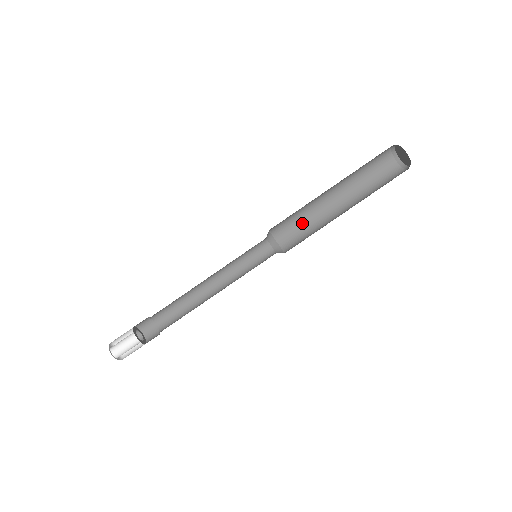
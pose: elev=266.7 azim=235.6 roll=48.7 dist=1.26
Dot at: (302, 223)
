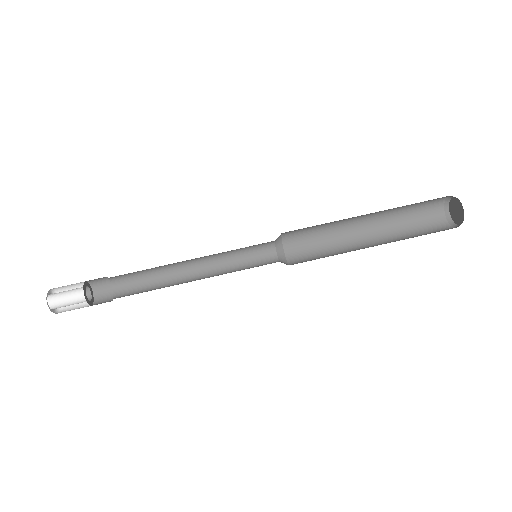
Dot at: (320, 243)
